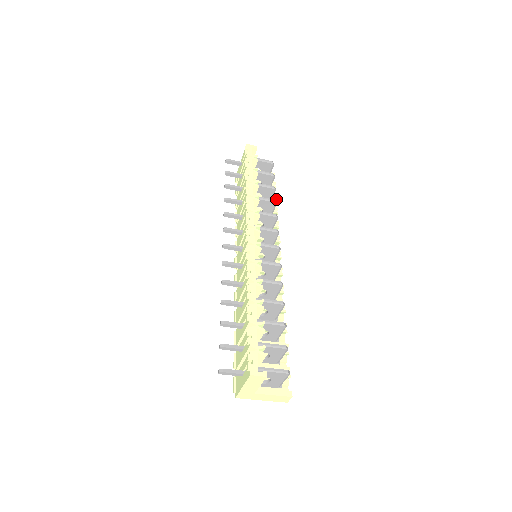
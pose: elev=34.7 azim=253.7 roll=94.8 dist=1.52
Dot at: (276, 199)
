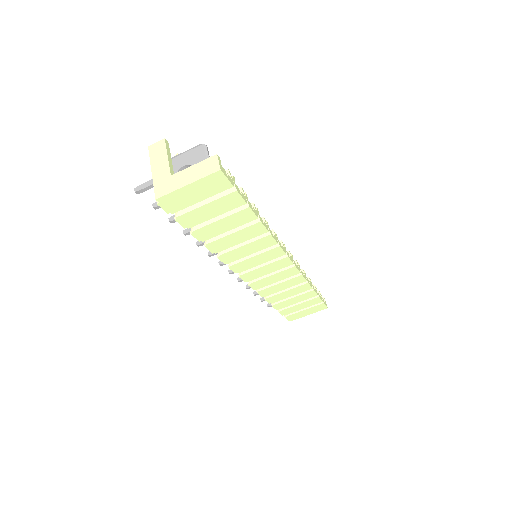
Dot at: (313, 285)
